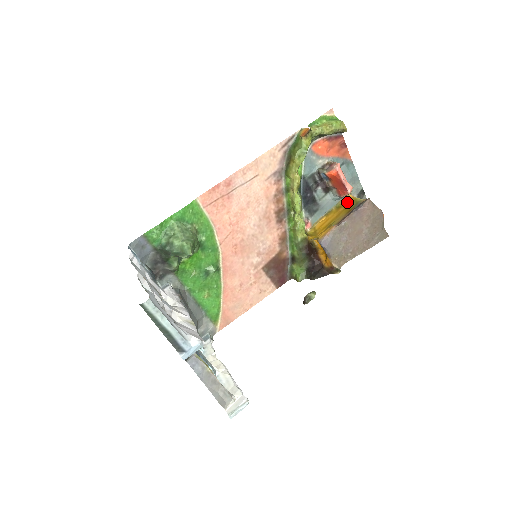
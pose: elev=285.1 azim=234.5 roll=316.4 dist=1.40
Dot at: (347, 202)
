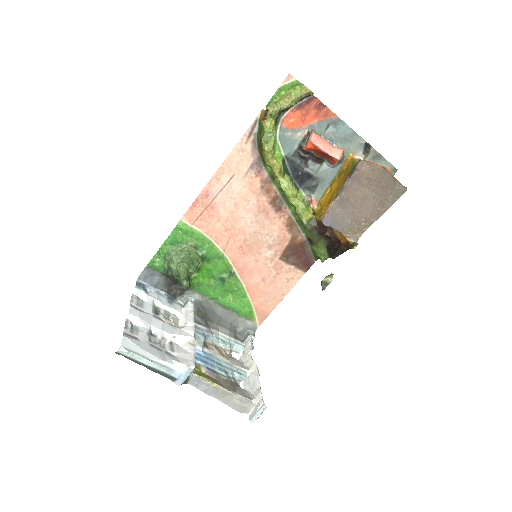
Dot at: (347, 166)
